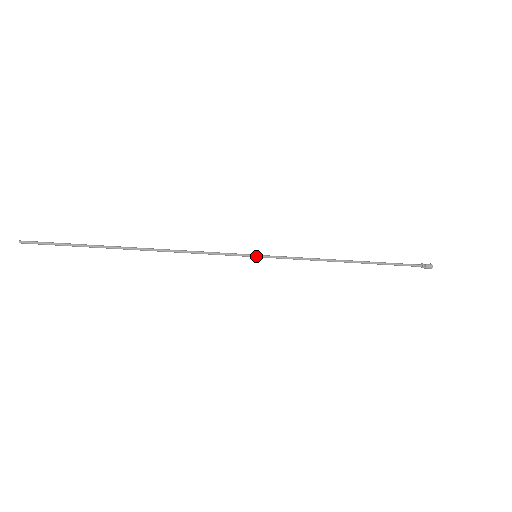
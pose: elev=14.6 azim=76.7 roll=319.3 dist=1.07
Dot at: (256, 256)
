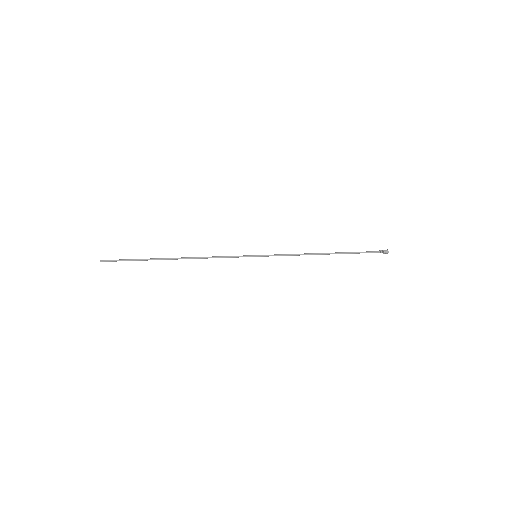
Dot at: (256, 256)
